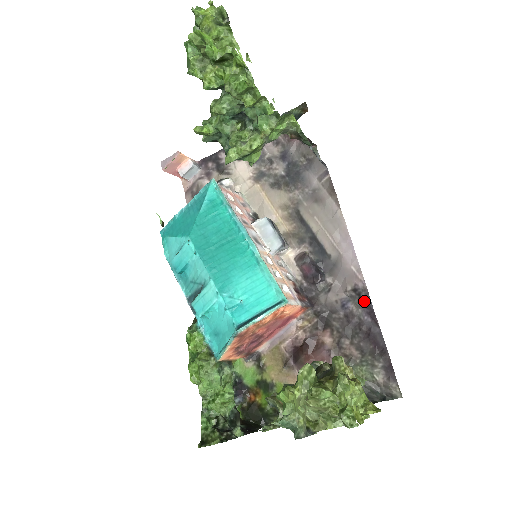
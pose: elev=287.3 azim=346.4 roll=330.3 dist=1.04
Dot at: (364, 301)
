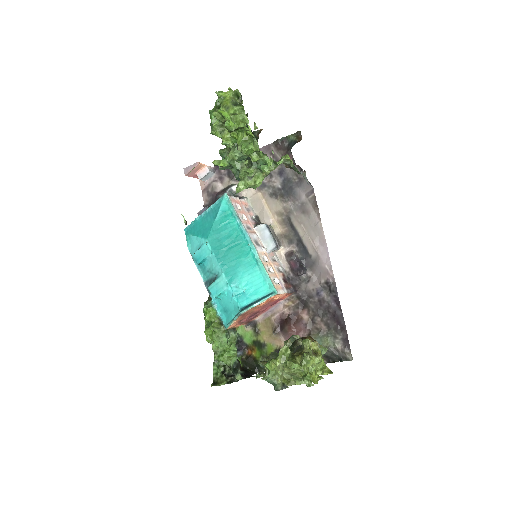
Dot at: (333, 292)
